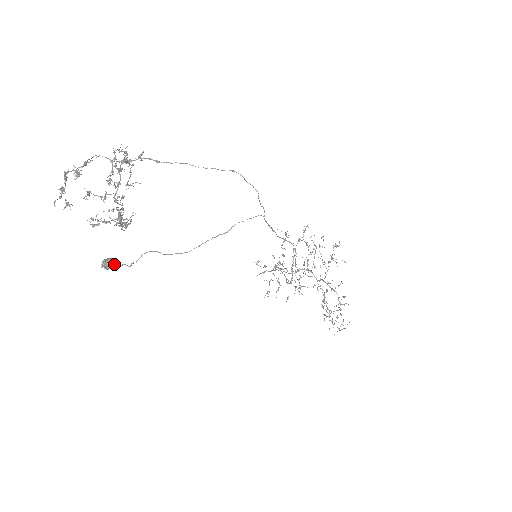
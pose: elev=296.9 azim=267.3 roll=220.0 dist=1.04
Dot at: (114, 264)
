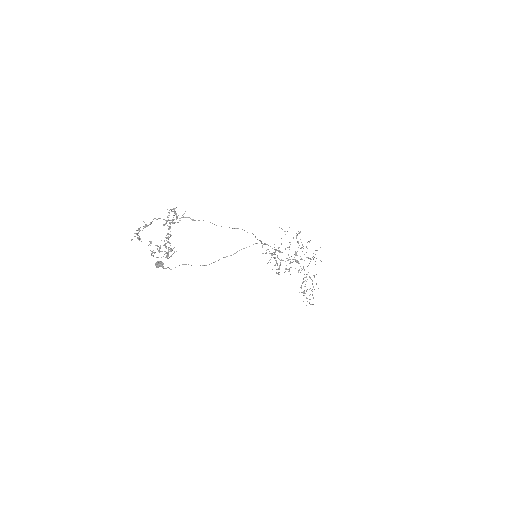
Dot at: (162, 267)
